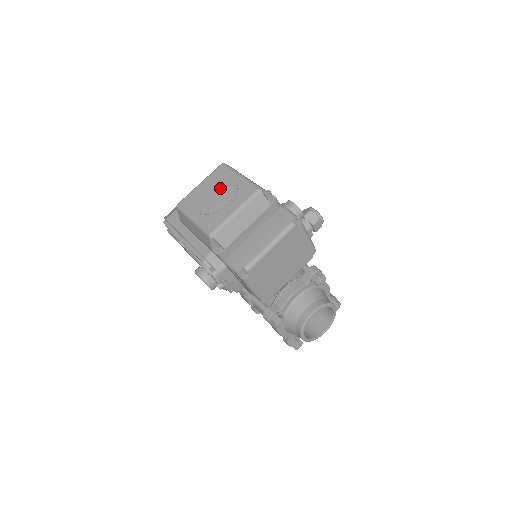
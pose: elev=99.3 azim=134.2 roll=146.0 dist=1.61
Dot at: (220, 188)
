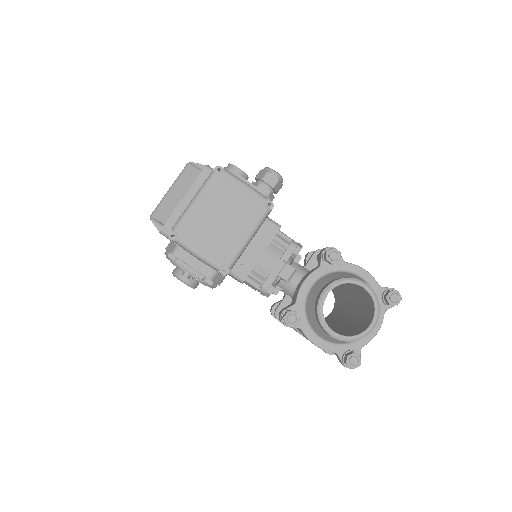
Dot at: occluded
